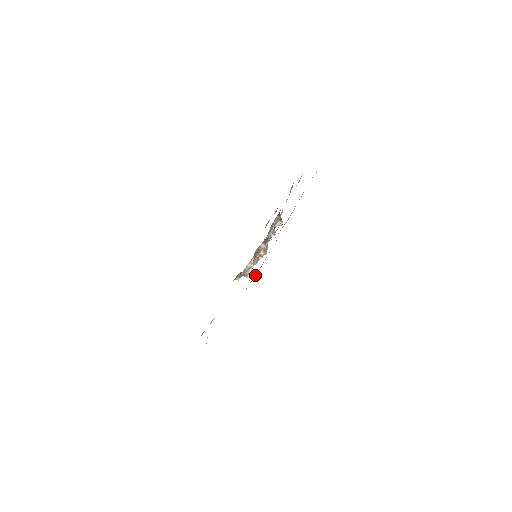
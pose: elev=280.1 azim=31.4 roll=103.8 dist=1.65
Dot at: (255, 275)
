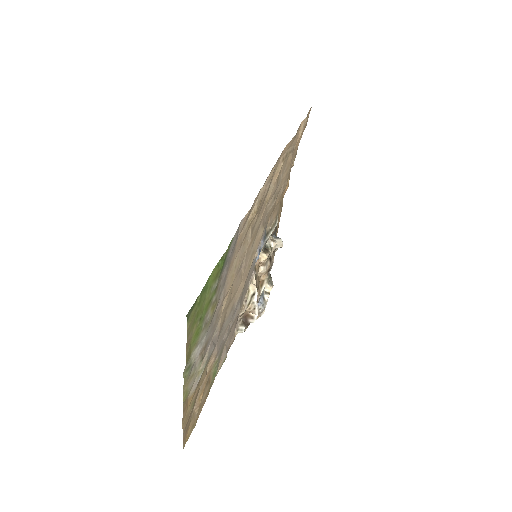
Dot at: (254, 207)
